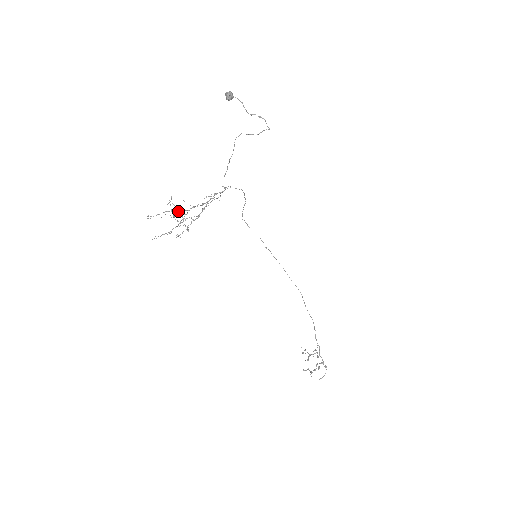
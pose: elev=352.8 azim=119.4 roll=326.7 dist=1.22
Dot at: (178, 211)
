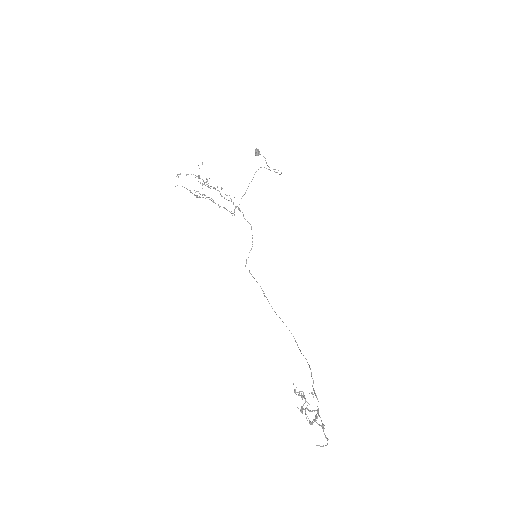
Dot at: occluded
